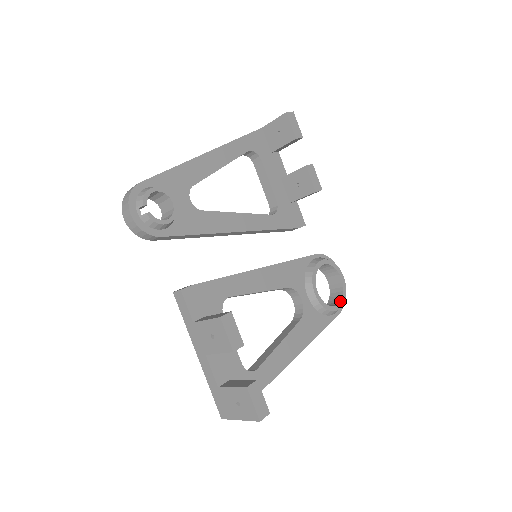
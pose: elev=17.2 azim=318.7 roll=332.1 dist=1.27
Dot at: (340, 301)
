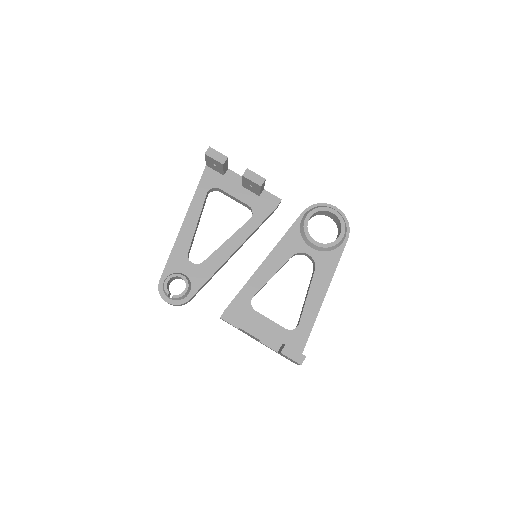
Dot at: (341, 231)
